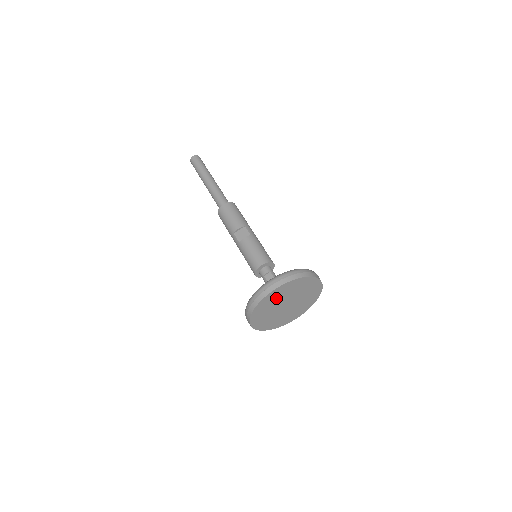
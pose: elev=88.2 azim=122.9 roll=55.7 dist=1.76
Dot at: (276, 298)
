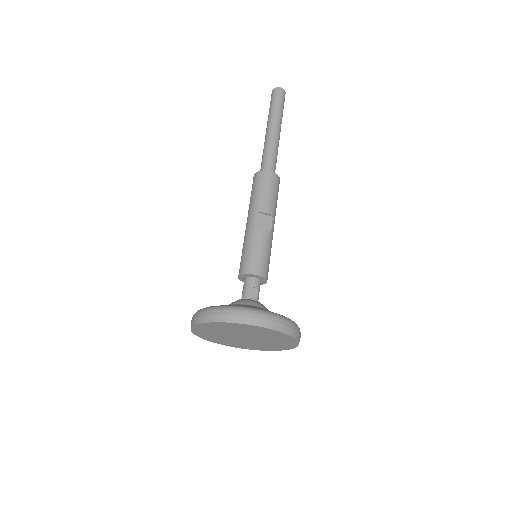
Dot at: (249, 330)
